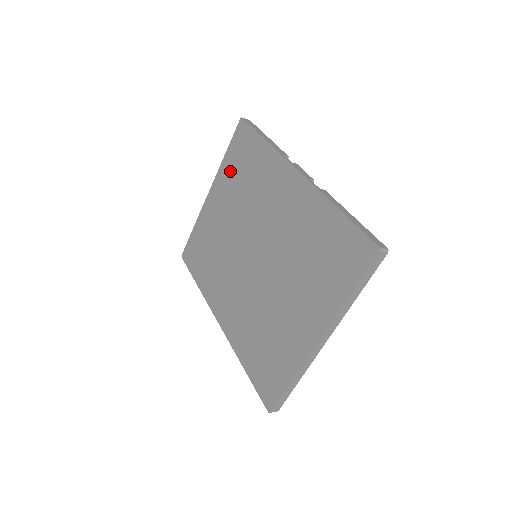
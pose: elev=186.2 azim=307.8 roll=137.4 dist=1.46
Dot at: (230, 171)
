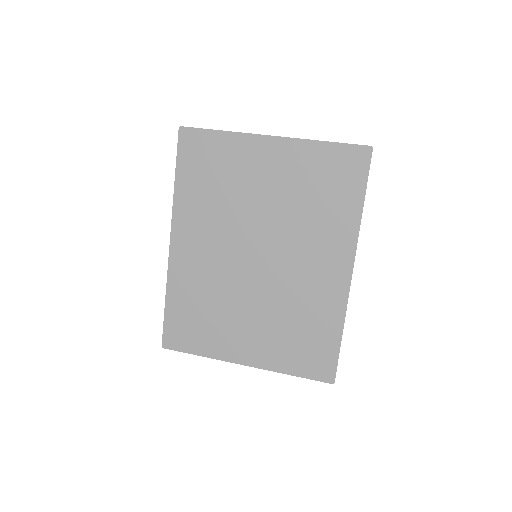
Dot at: (311, 165)
